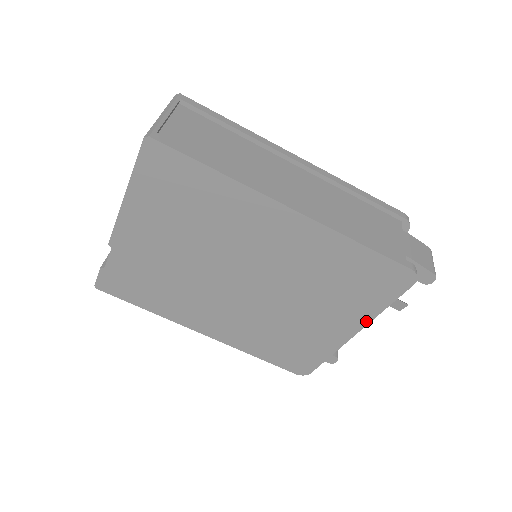
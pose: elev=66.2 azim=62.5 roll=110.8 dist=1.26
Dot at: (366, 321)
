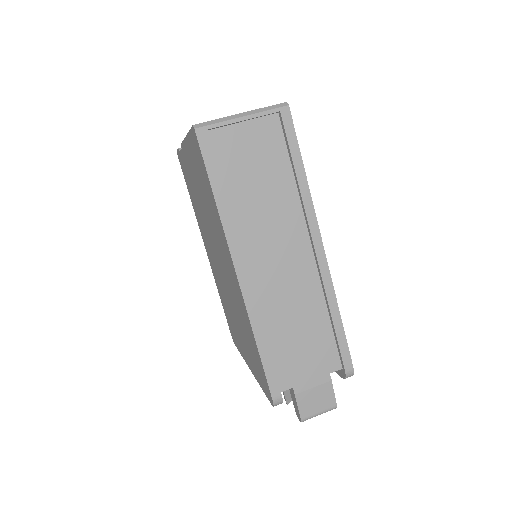
Dot at: (254, 374)
